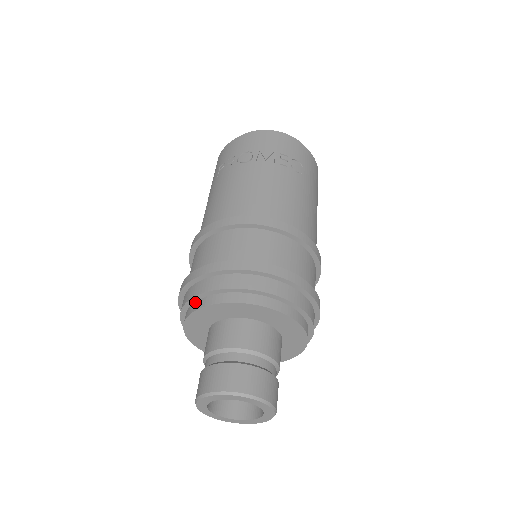
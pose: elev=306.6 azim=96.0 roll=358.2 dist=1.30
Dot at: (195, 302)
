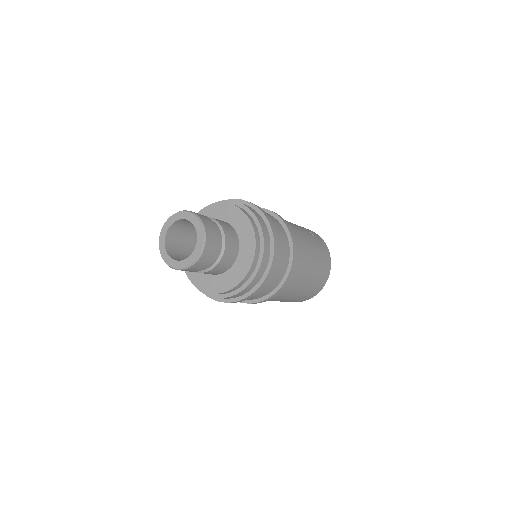
Dot at: occluded
